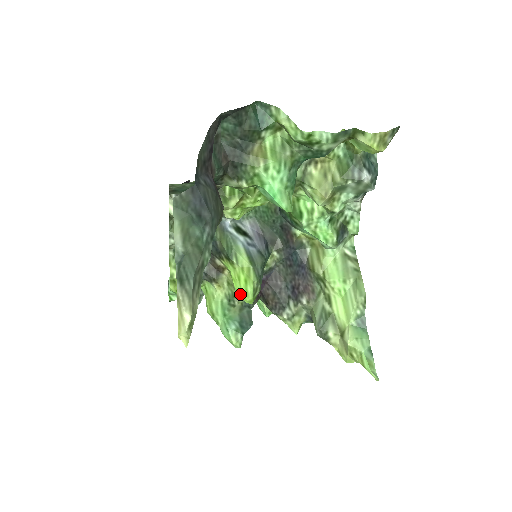
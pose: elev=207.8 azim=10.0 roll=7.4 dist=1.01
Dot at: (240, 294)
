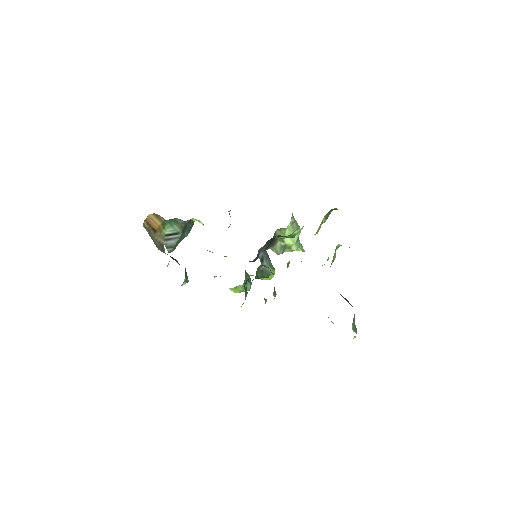
Dot at: occluded
